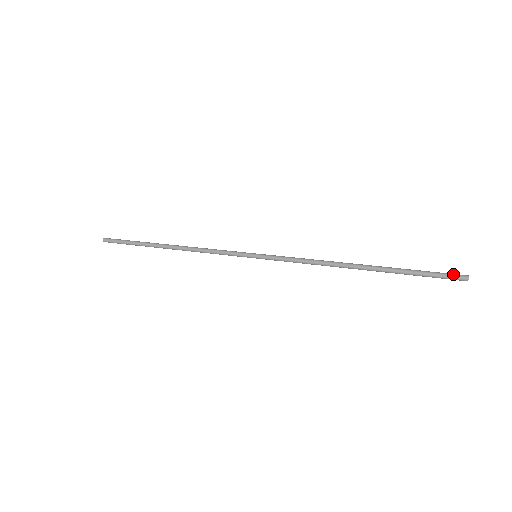
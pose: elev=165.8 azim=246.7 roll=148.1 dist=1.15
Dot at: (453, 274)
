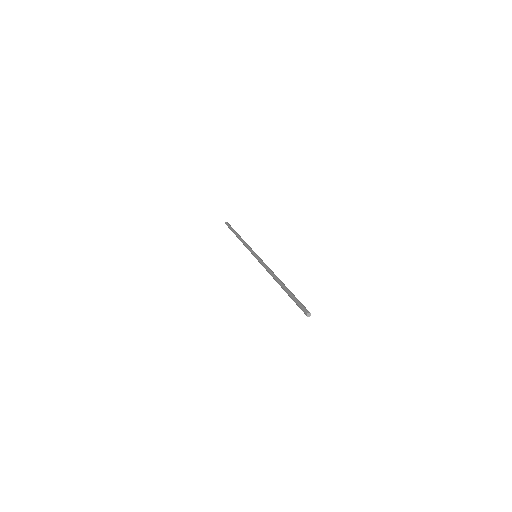
Dot at: occluded
